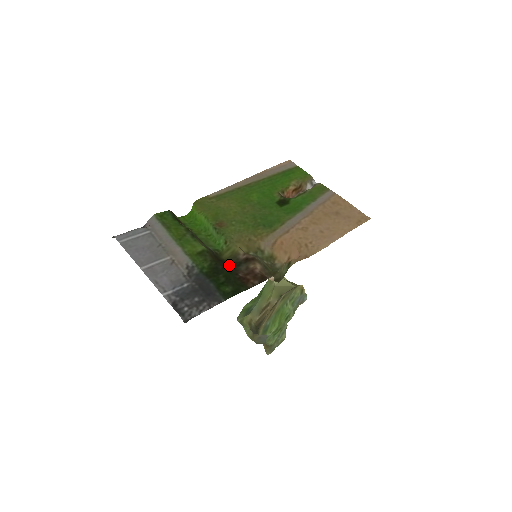
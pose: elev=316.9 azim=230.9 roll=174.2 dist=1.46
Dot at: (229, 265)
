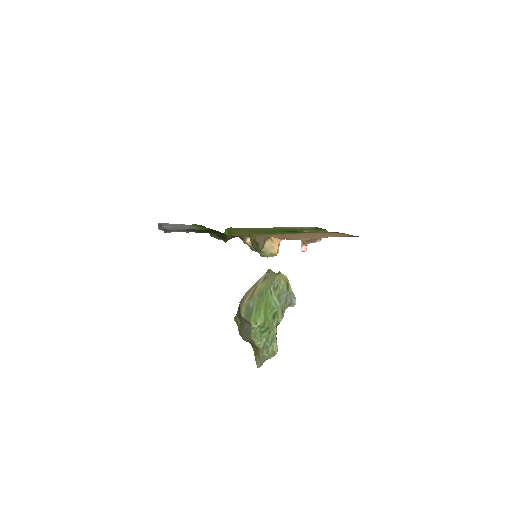
Dot at: (223, 237)
